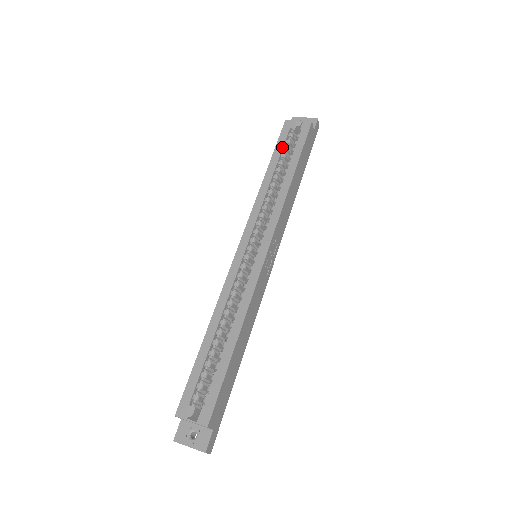
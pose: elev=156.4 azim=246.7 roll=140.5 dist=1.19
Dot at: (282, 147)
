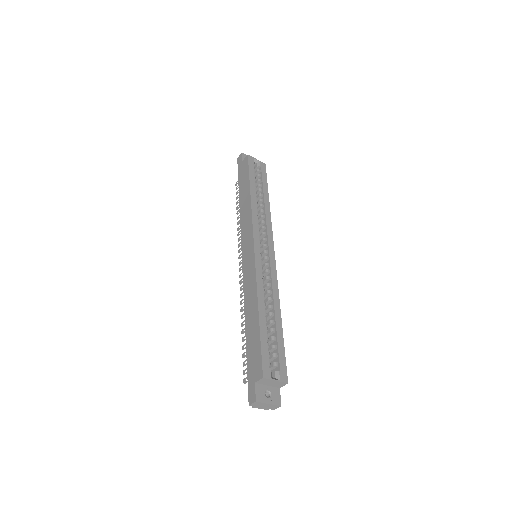
Dot at: occluded
